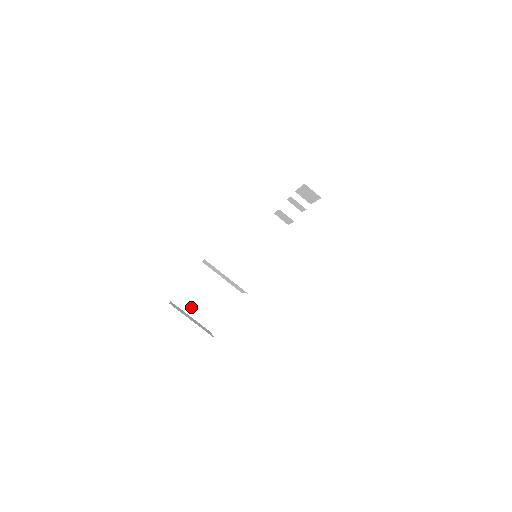
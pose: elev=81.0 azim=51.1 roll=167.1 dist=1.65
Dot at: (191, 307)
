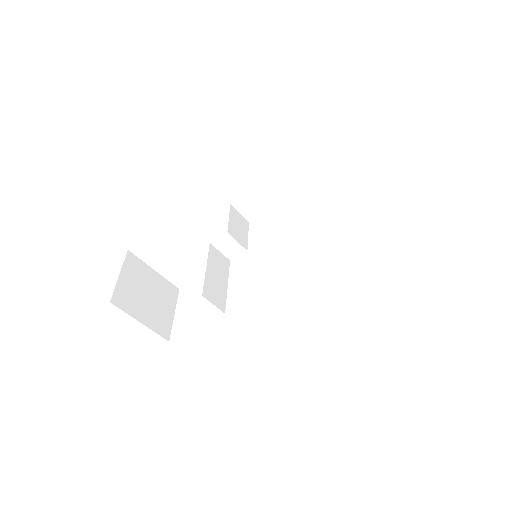
Dot at: (156, 261)
